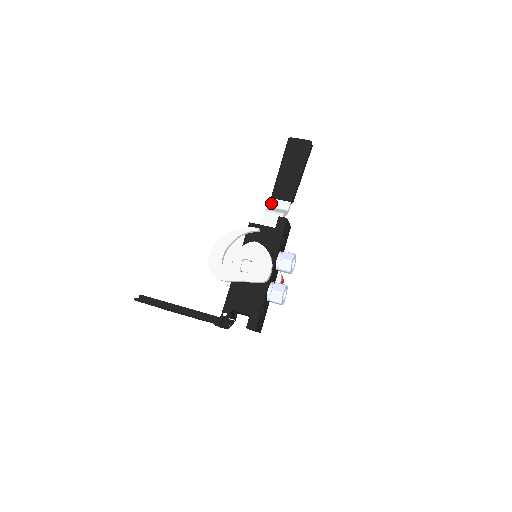
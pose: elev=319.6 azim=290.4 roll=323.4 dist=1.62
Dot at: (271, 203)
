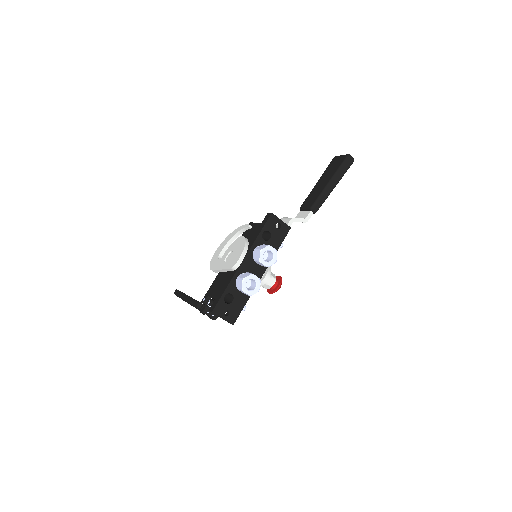
Dot at: (297, 215)
